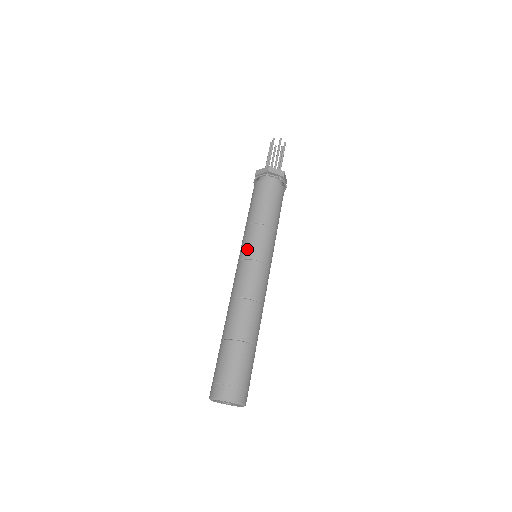
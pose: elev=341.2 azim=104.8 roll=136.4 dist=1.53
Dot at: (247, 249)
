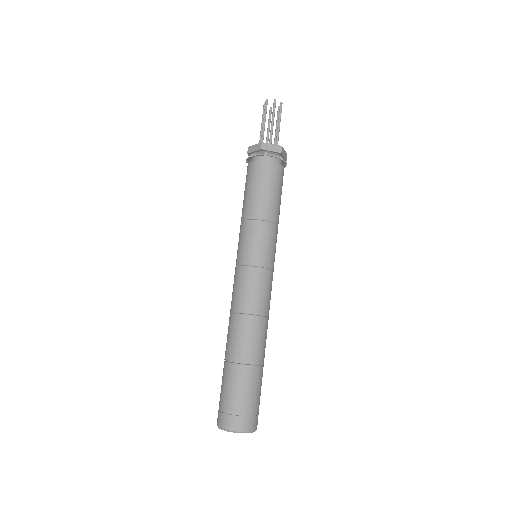
Dot at: (263, 254)
